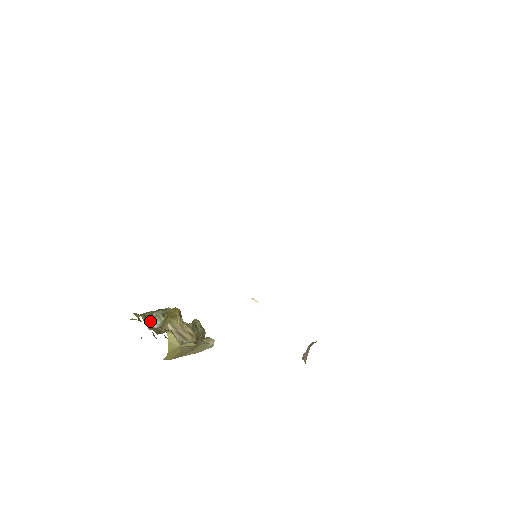
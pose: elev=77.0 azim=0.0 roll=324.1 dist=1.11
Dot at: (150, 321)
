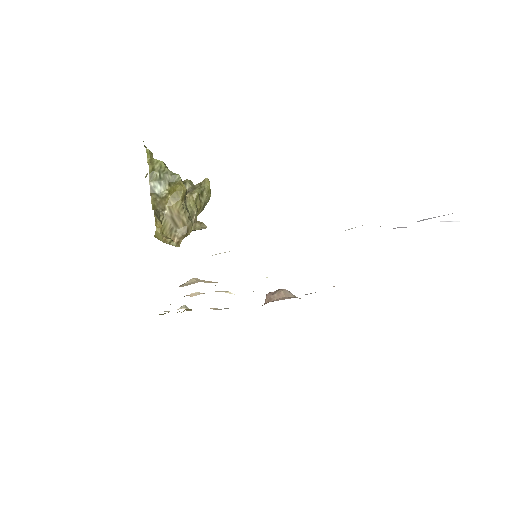
Dot at: (155, 182)
